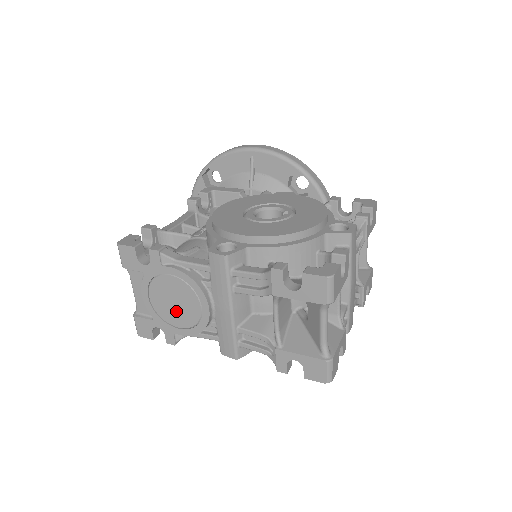
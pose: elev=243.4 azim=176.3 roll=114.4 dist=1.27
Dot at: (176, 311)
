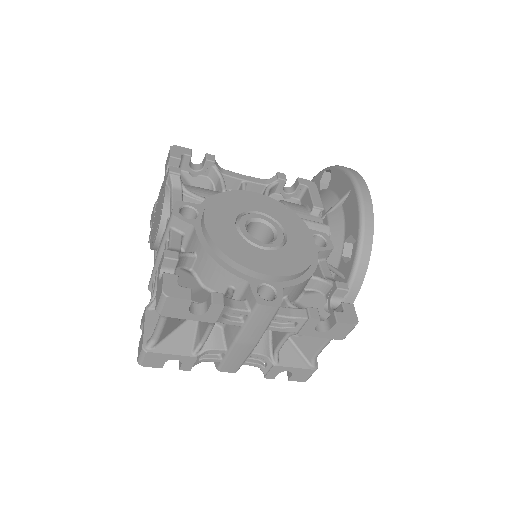
Dot at: occluded
